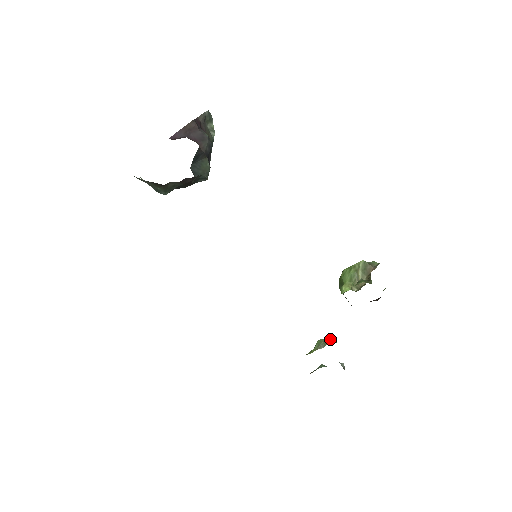
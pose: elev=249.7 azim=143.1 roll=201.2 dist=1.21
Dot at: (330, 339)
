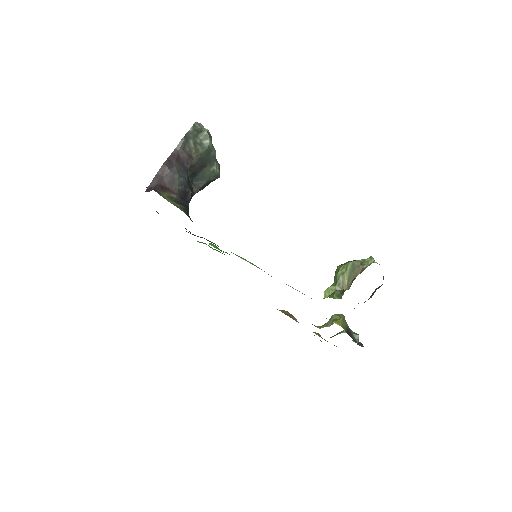
Dot at: (340, 317)
